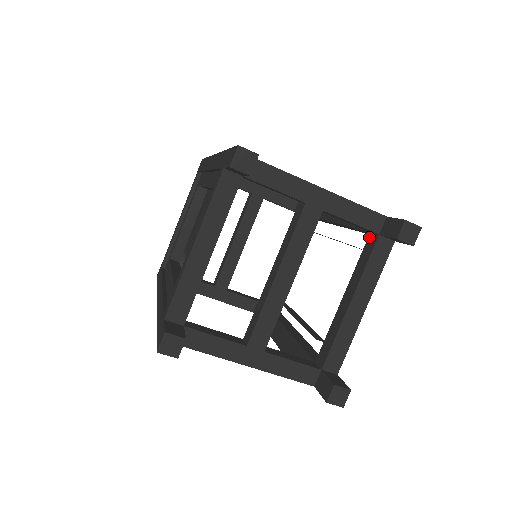
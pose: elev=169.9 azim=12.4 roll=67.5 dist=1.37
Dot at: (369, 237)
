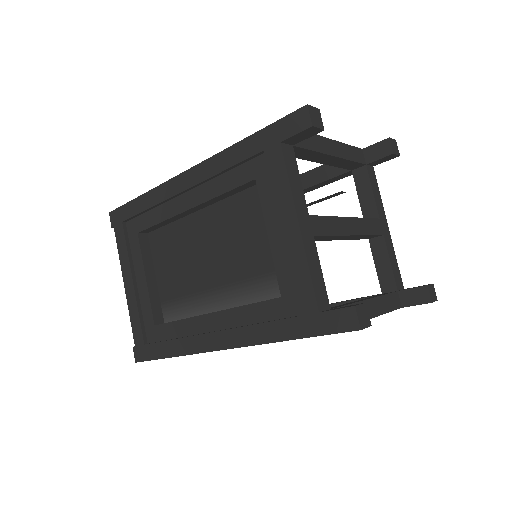
Dot at: occluded
